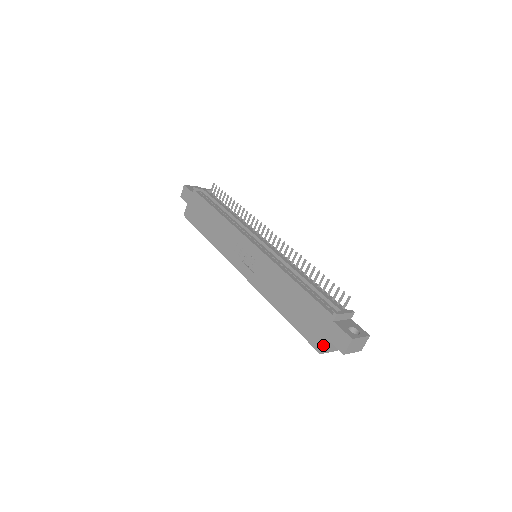
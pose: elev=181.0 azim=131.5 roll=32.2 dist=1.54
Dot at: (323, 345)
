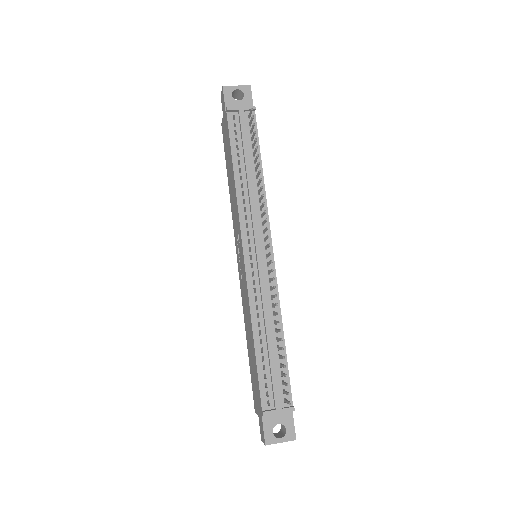
Dot at: (256, 412)
